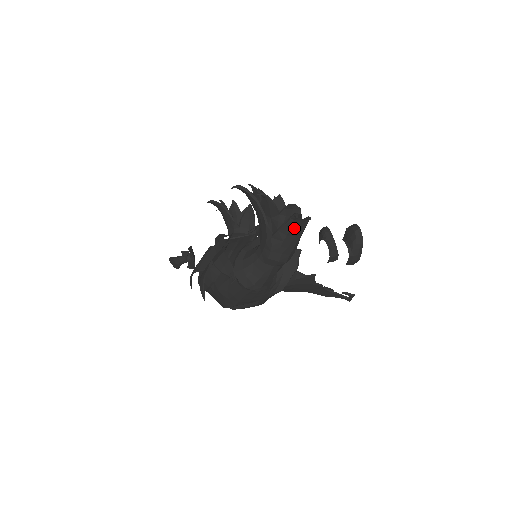
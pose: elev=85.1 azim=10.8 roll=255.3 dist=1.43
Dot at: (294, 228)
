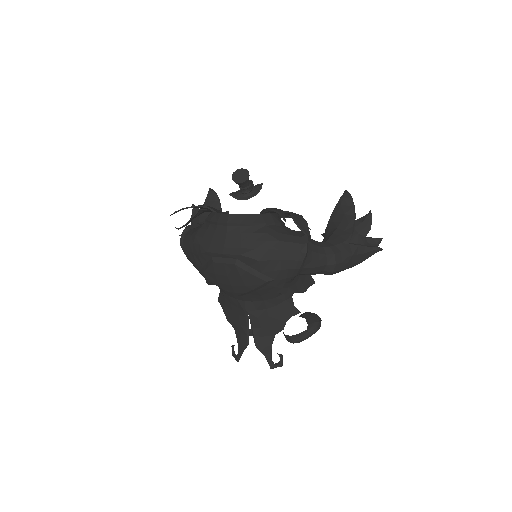
Dot at: (363, 256)
